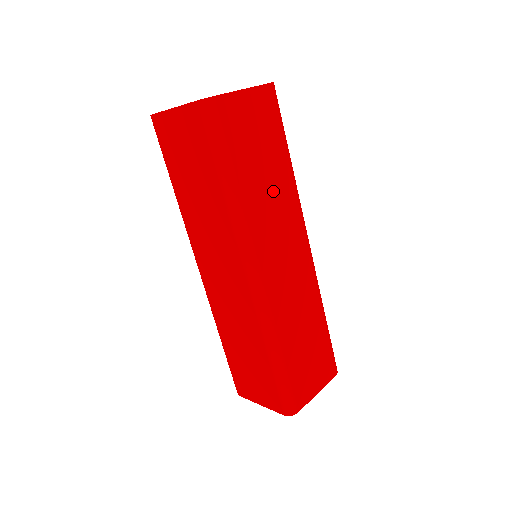
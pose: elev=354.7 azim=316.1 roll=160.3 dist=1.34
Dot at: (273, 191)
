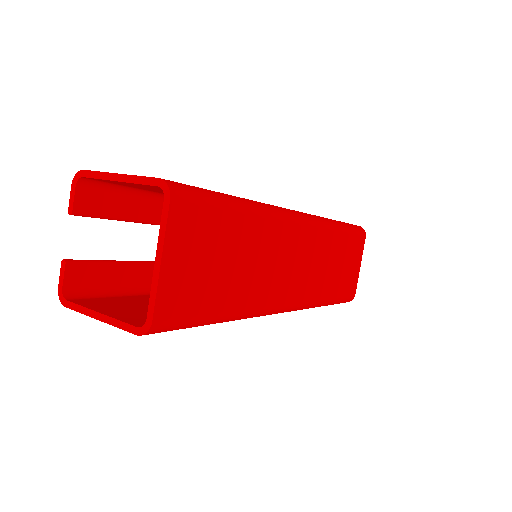
Dot at: (254, 256)
